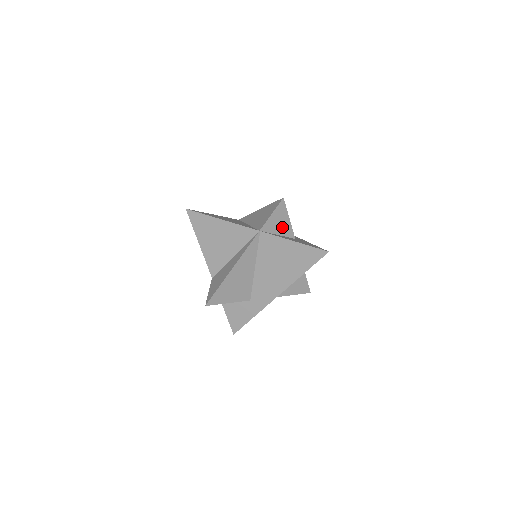
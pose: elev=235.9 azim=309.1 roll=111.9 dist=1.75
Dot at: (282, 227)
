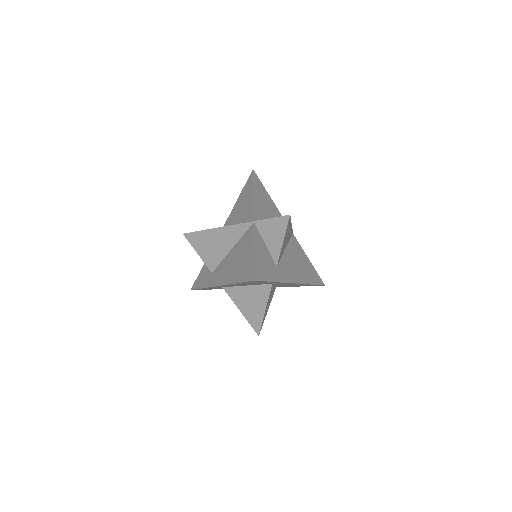
Dot at: (273, 241)
